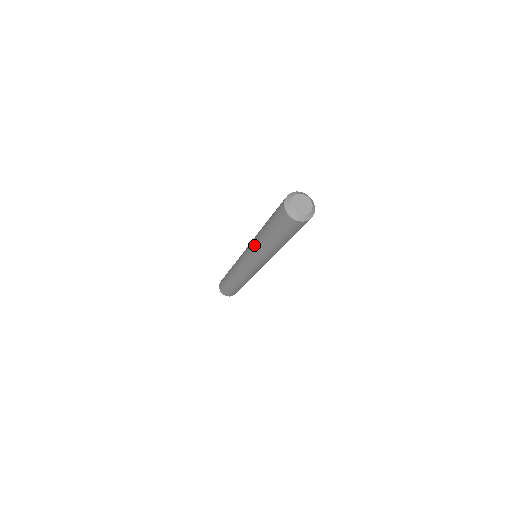
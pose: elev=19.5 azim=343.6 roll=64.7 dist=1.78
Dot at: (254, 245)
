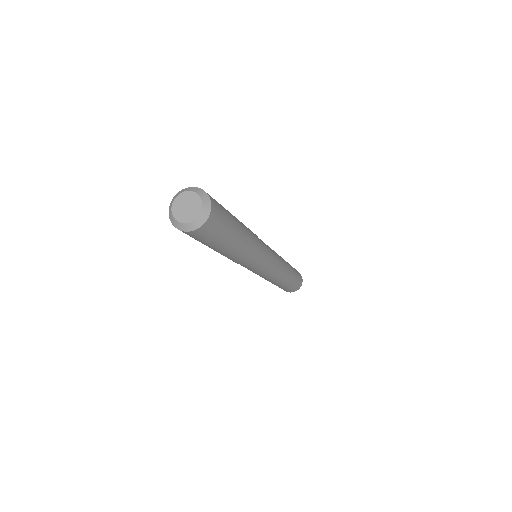
Dot at: occluded
